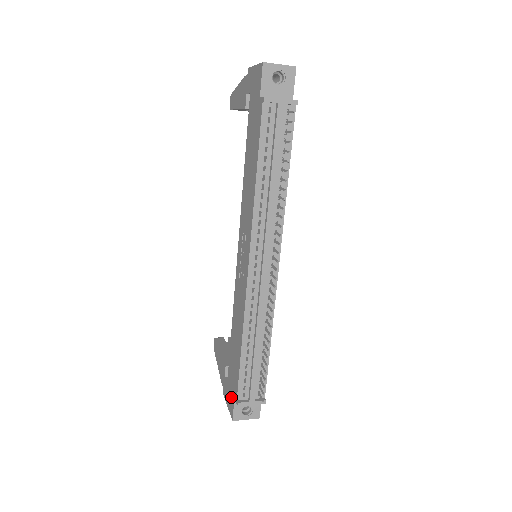
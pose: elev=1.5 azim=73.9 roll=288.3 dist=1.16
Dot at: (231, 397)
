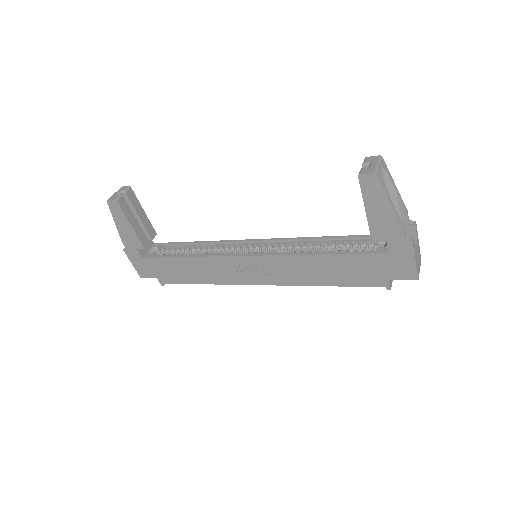
Dot at: (149, 272)
